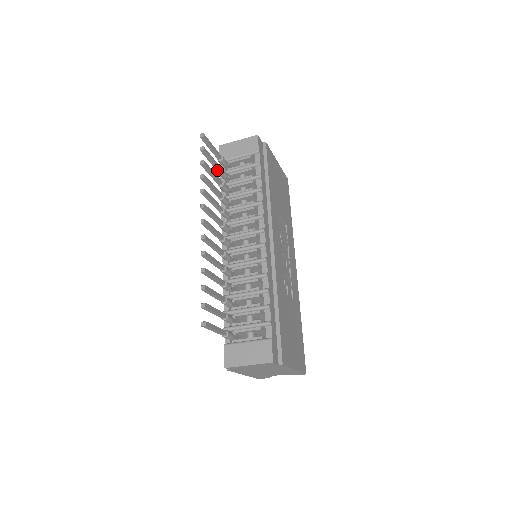
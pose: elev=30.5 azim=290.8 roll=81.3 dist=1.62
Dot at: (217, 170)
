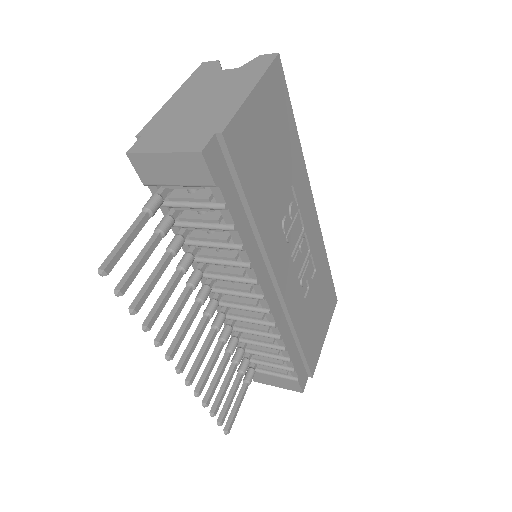
Dot at: (154, 242)
